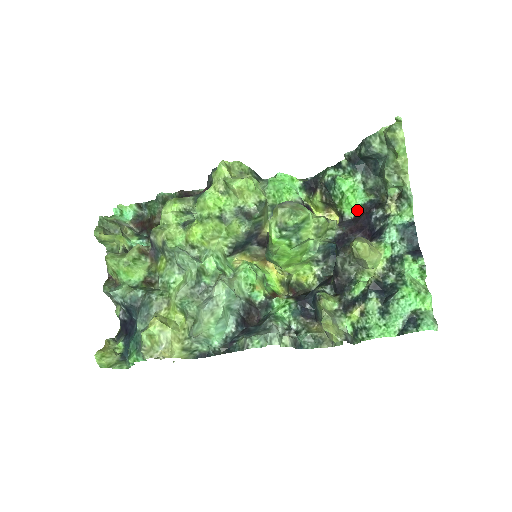
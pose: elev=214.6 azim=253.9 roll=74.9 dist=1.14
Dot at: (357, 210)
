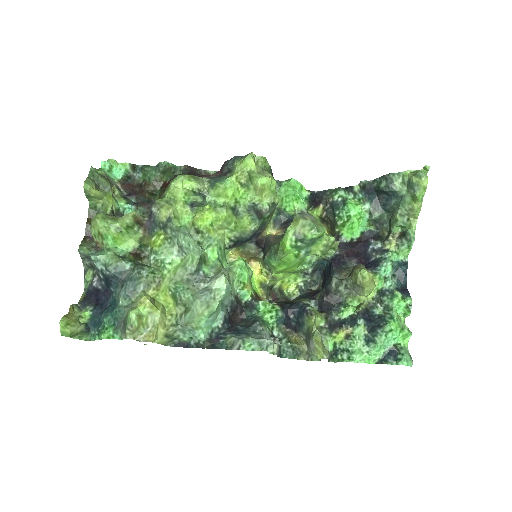
Dot at: (355, 236)
